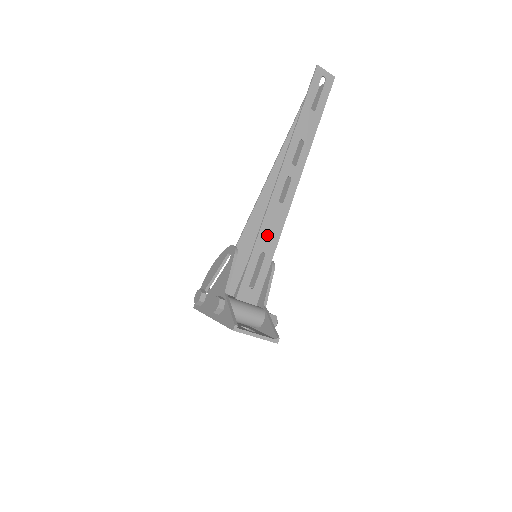
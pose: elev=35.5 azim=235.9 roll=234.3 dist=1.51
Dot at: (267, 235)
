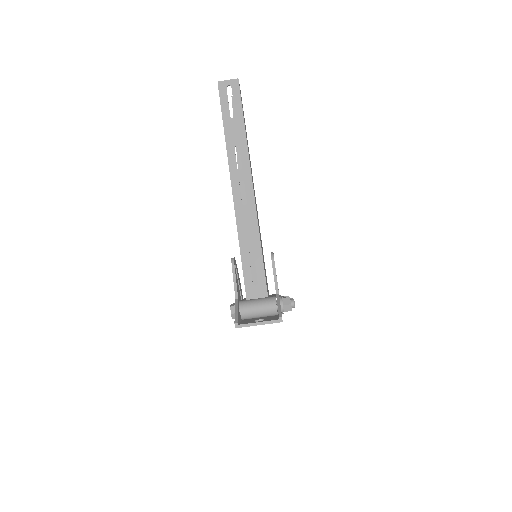
Dot at: (247, 237)
